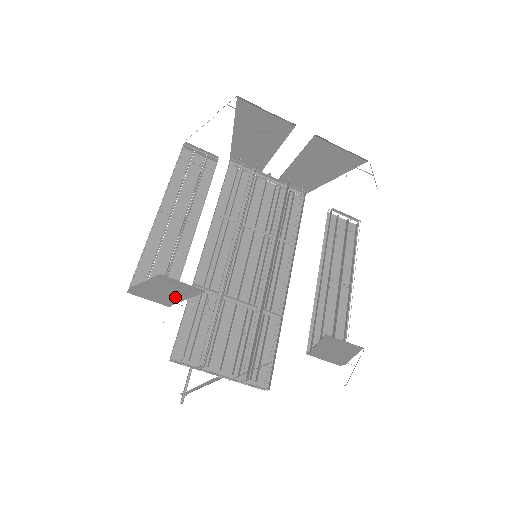
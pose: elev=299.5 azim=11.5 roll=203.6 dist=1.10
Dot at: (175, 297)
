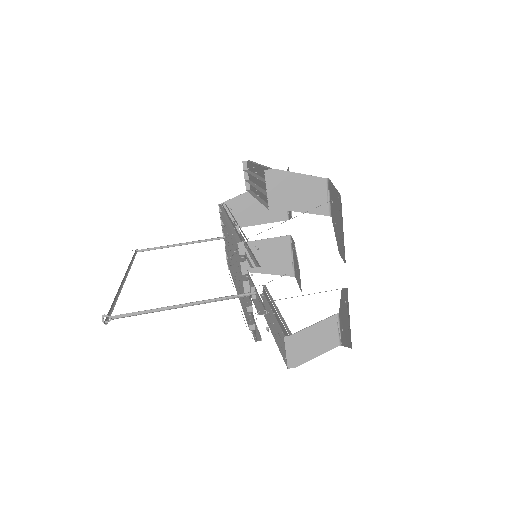
Dot at: (295, 204)
